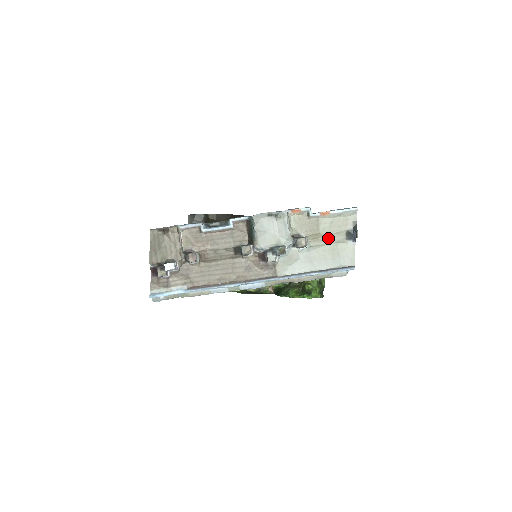
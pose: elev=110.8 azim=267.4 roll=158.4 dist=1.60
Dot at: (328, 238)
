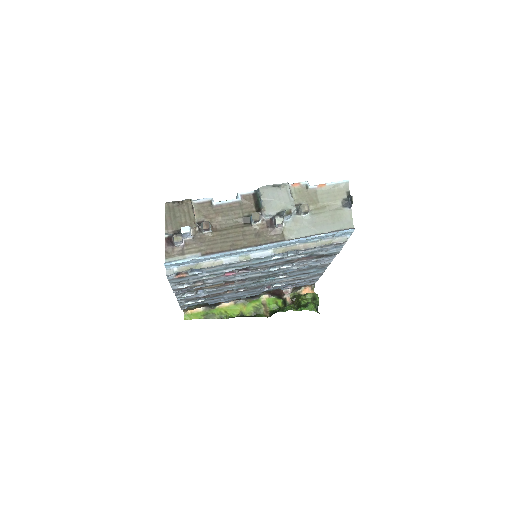
Dot at: (327, 206)
